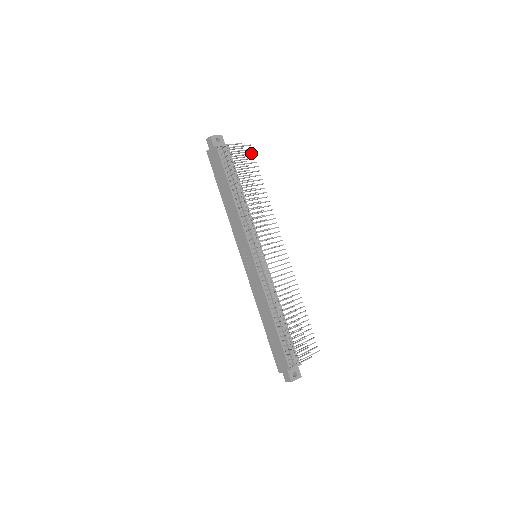
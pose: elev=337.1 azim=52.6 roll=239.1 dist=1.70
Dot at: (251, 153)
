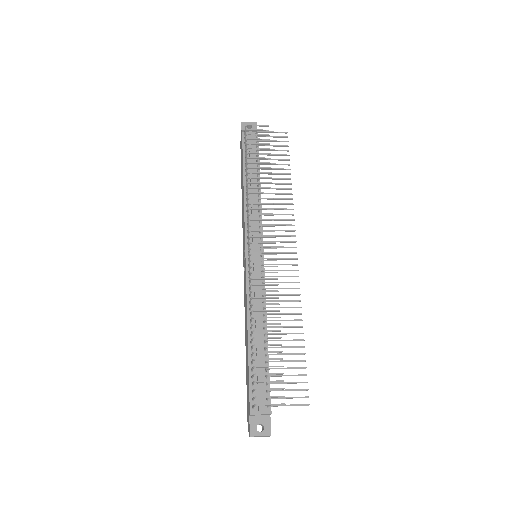
Dot at: occluded
